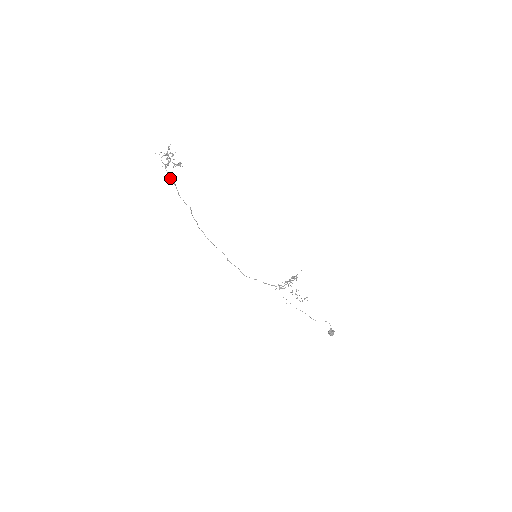
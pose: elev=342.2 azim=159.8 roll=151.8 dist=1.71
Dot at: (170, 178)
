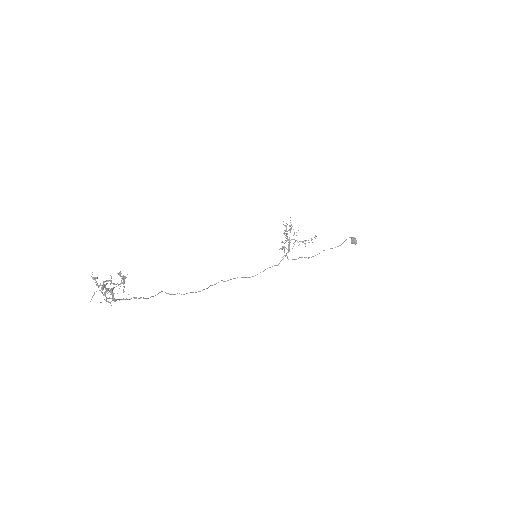
Dot at: occluded
